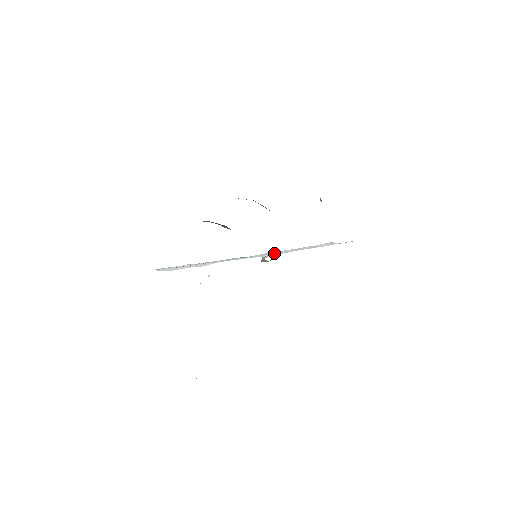
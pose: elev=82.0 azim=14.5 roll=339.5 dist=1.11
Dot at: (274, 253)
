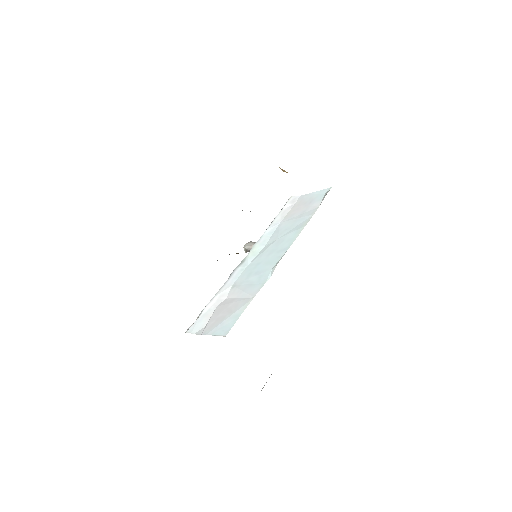
Dot at: (262, 241)
